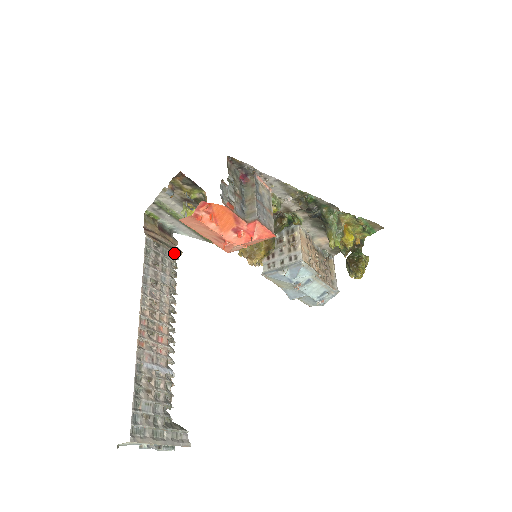
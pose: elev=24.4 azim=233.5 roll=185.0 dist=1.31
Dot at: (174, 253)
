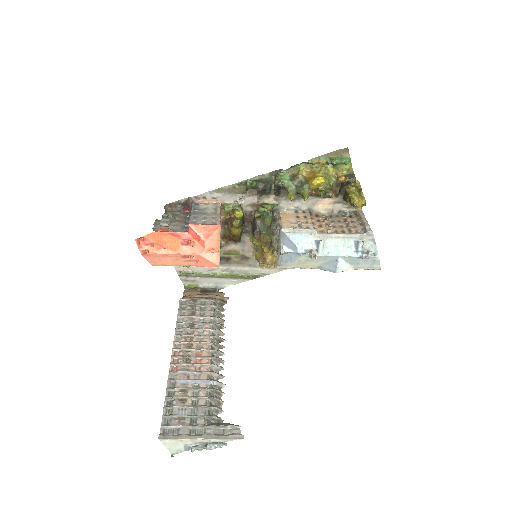
Dot at: (215, 300)
